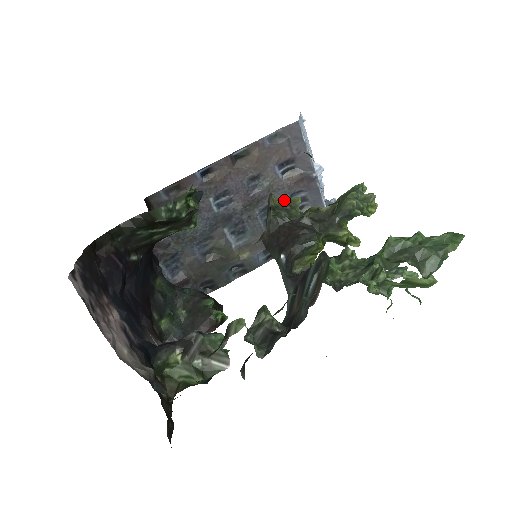
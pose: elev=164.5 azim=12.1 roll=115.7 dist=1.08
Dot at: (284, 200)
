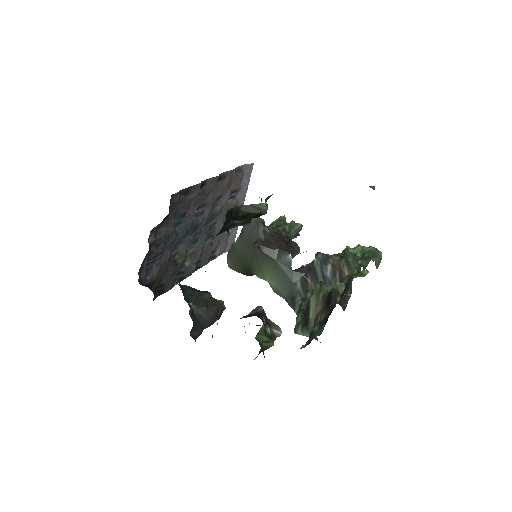
Dot at: occluded
